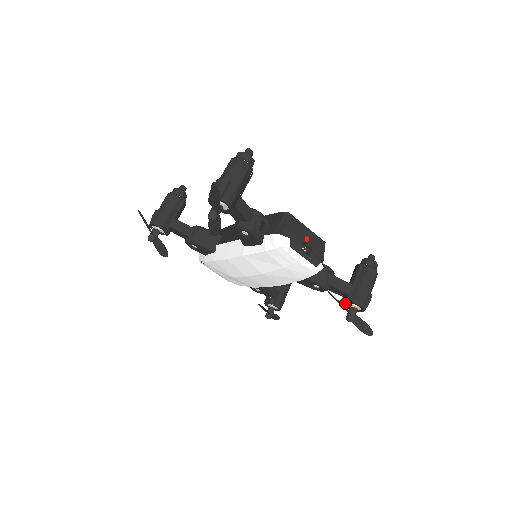
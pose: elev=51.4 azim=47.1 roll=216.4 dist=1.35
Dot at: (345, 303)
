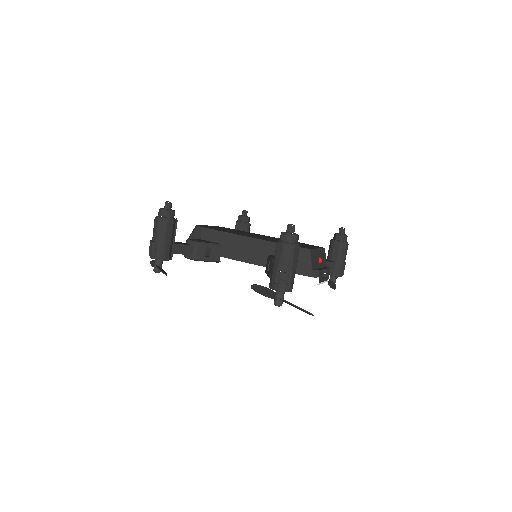
Dot at: occluded
